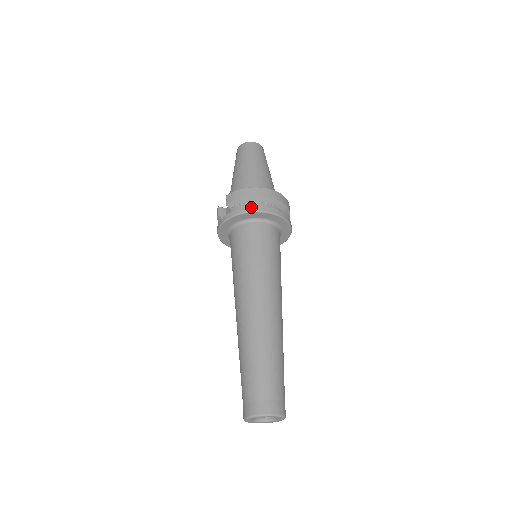
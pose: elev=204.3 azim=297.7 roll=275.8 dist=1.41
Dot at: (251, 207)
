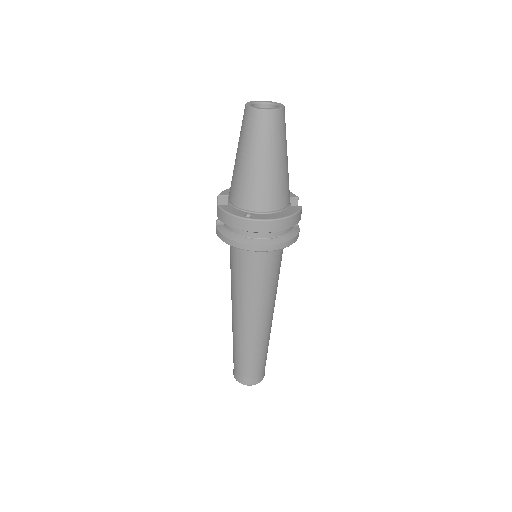
Dot at: (236, 243)
